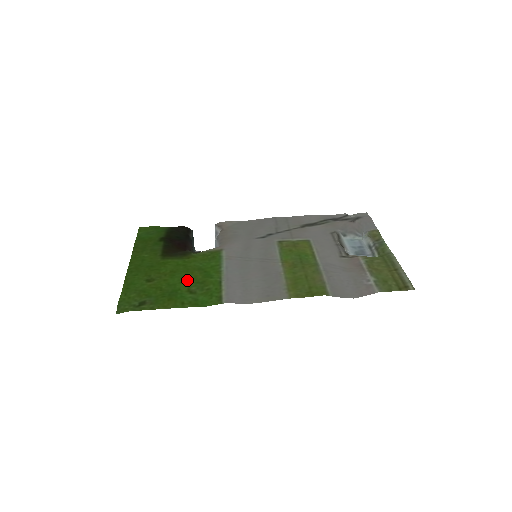
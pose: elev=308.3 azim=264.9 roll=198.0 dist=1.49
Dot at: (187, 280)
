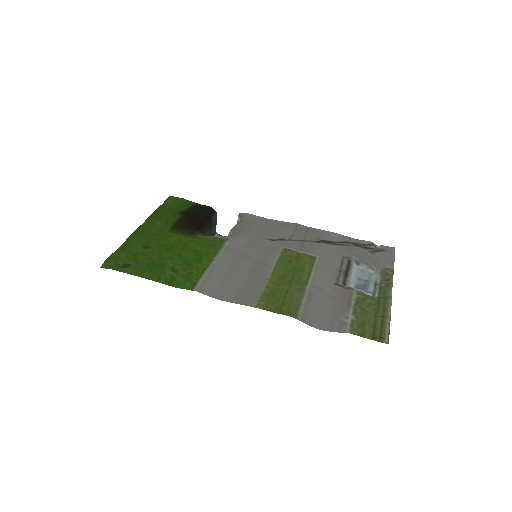
Dot at: (178, 258)
